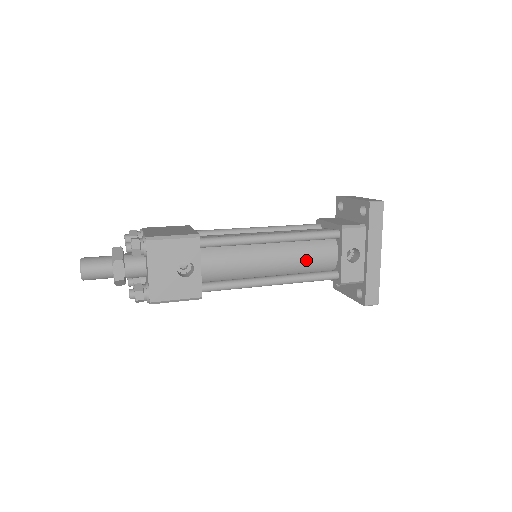
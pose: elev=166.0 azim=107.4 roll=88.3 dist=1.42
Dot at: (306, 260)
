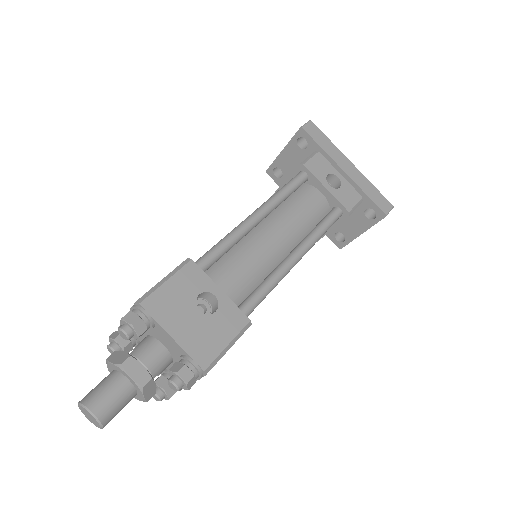
Dot at: (302, 216)
